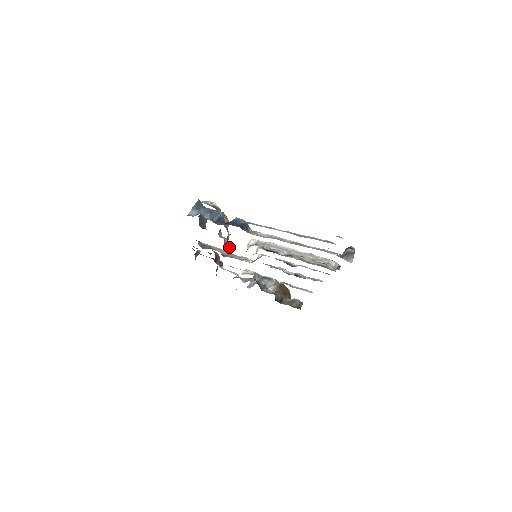
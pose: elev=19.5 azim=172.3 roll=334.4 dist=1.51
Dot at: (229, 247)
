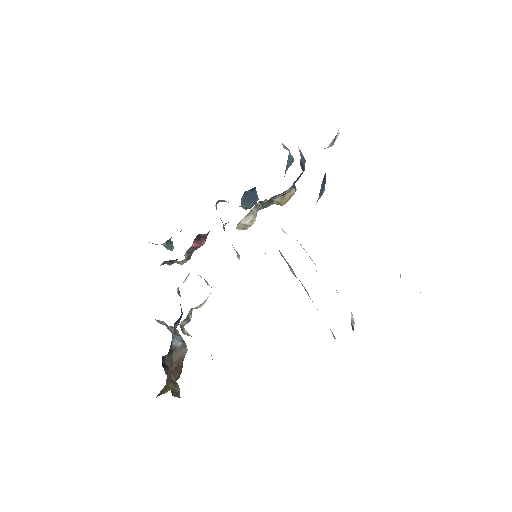
Dot at: (247, 222)
